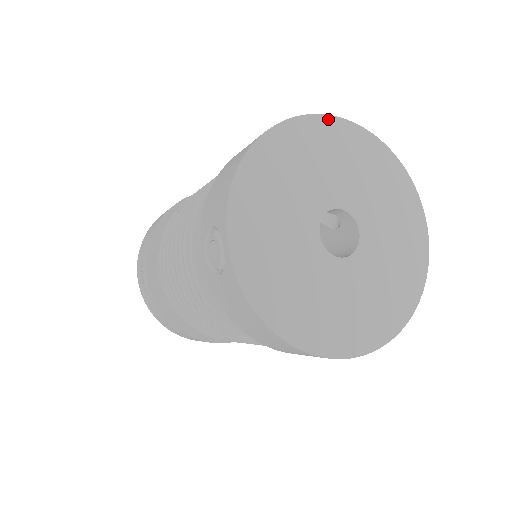
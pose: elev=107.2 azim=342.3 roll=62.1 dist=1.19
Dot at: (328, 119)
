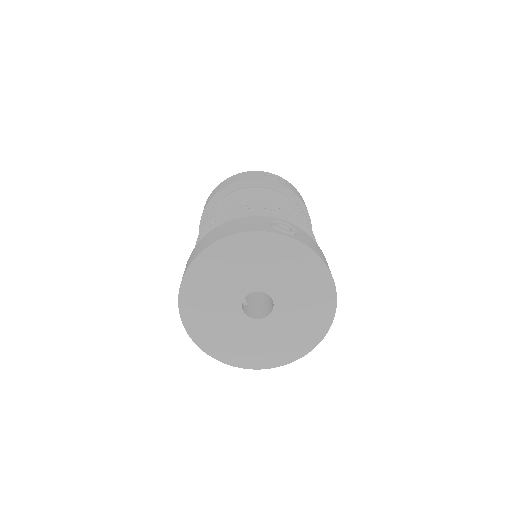
Dot at: (249, 235)
